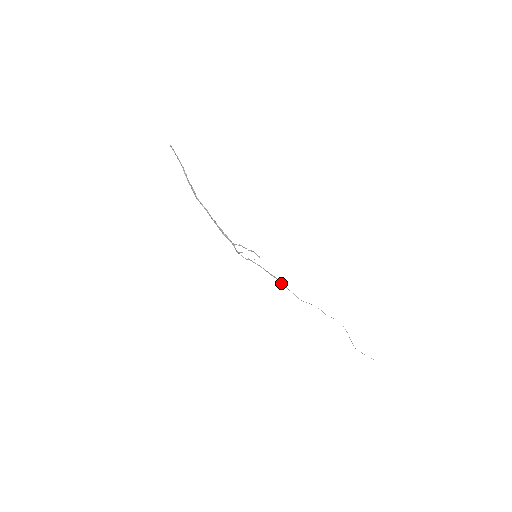
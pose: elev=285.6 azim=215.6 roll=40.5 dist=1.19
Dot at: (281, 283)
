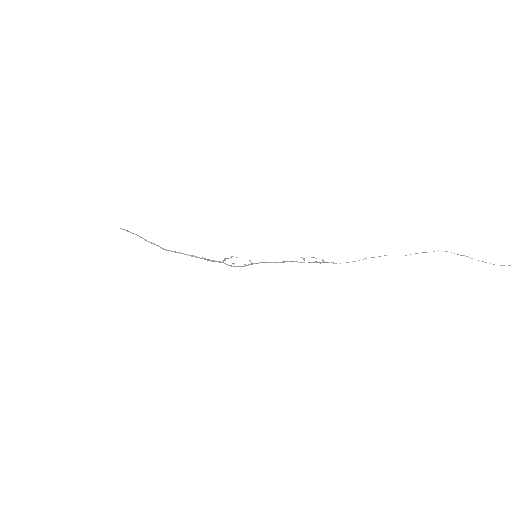
Dot at: (304, 262)
